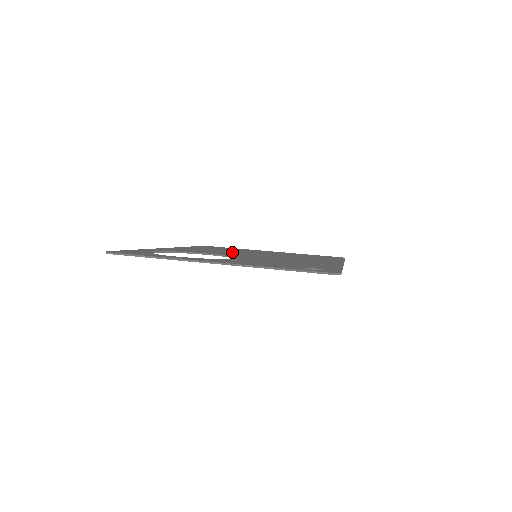
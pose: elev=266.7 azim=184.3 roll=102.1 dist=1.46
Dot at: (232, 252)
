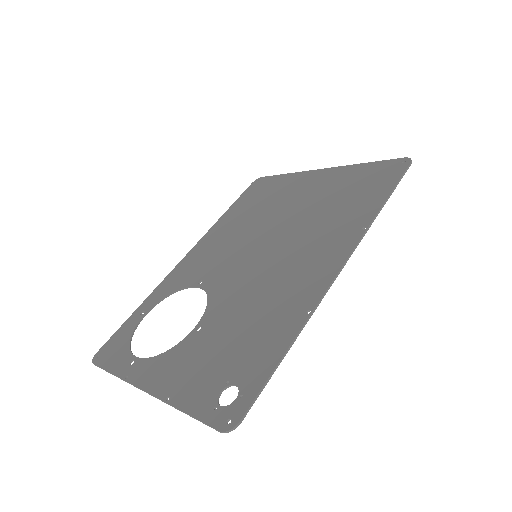
Dot at: (242, 242)
